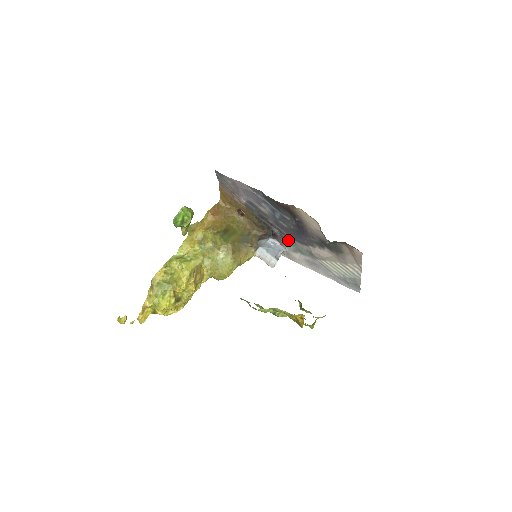
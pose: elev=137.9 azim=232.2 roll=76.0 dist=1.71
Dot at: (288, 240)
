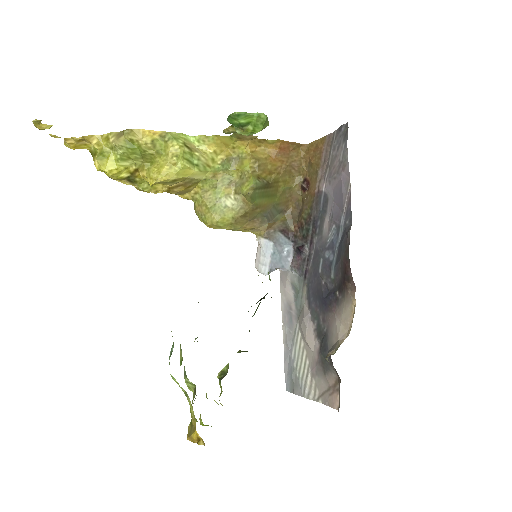
Dot at: (303, 273)
